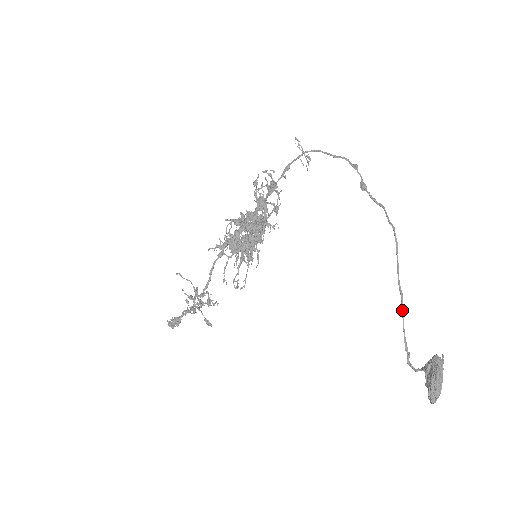
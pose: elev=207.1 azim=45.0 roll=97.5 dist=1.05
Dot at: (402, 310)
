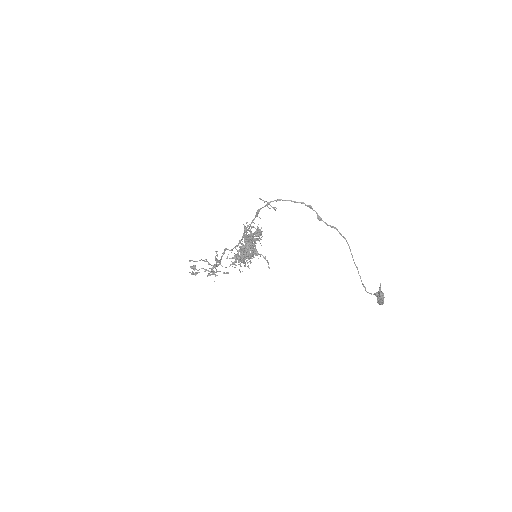
Dot at: (359, 275)
